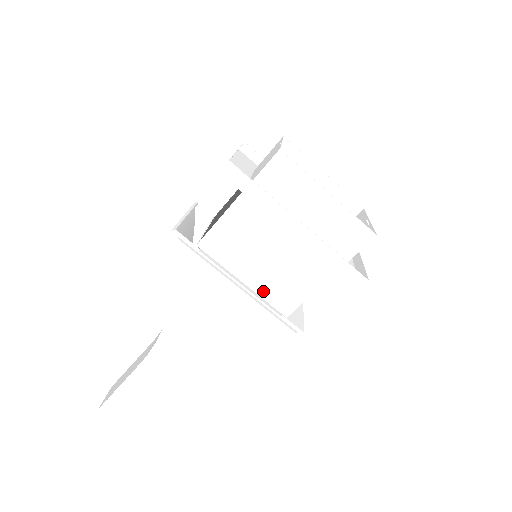
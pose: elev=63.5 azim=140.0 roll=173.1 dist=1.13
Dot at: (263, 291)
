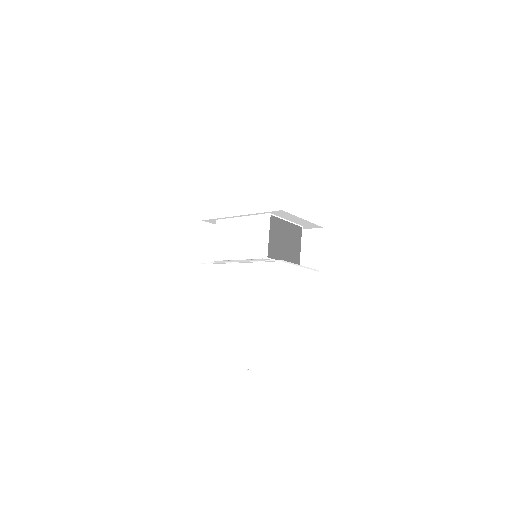
Dot at: (248, 255)
